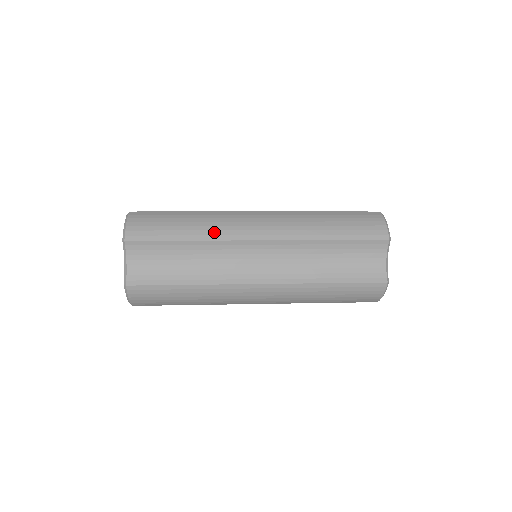
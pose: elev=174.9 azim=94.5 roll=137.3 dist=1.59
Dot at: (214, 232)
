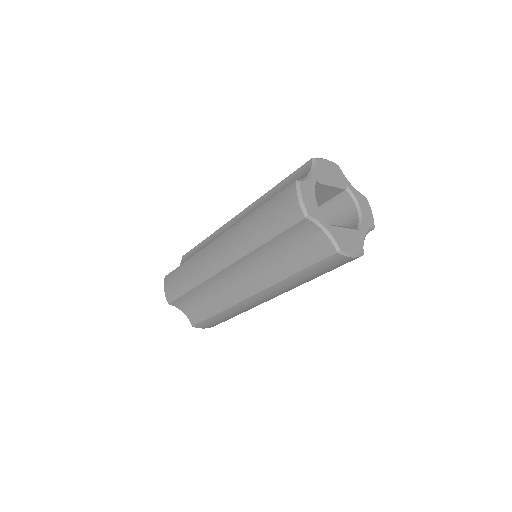
Dot at: occluded
